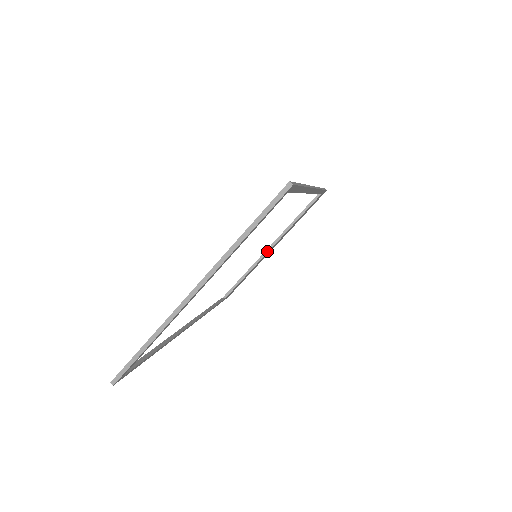
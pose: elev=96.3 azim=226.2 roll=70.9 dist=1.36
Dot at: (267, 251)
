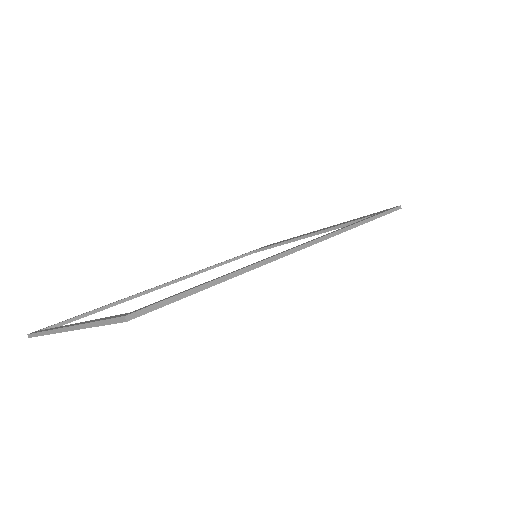
Dot at: (303, 237)
